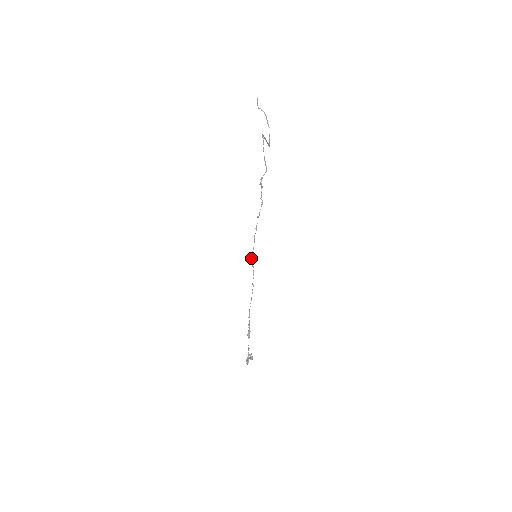
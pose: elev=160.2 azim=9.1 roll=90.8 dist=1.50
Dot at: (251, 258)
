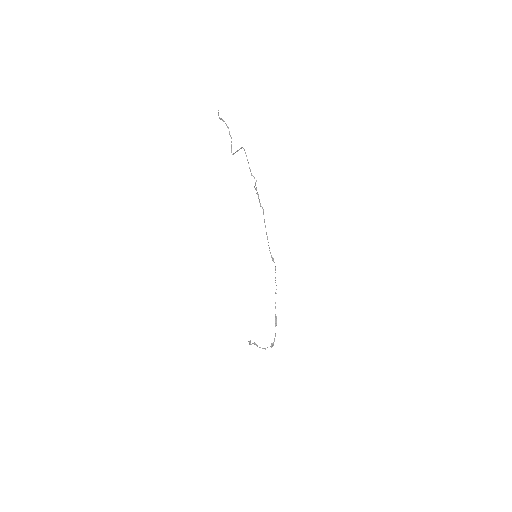
Dot at: (273, 259)
